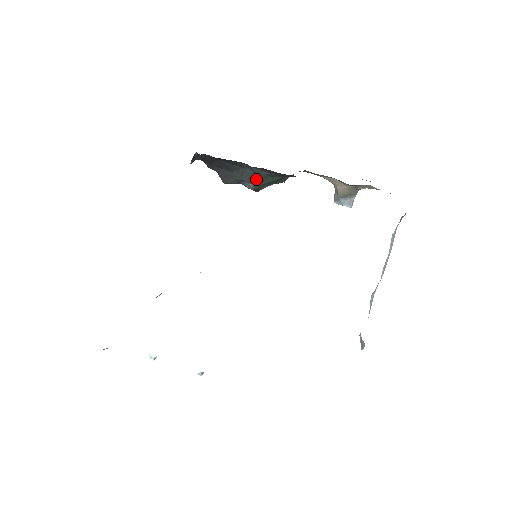
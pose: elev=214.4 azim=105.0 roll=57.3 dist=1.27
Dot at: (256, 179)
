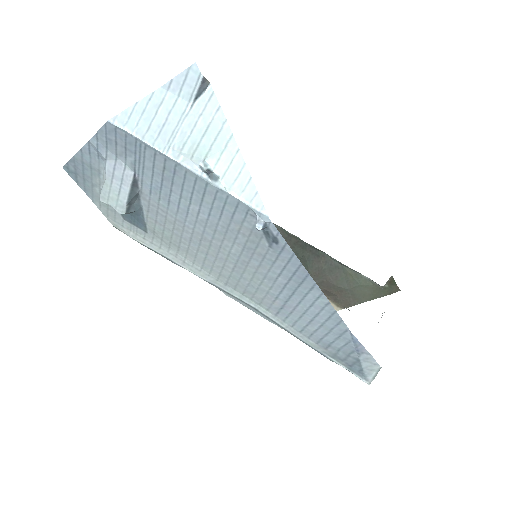
Dot at: occluded
